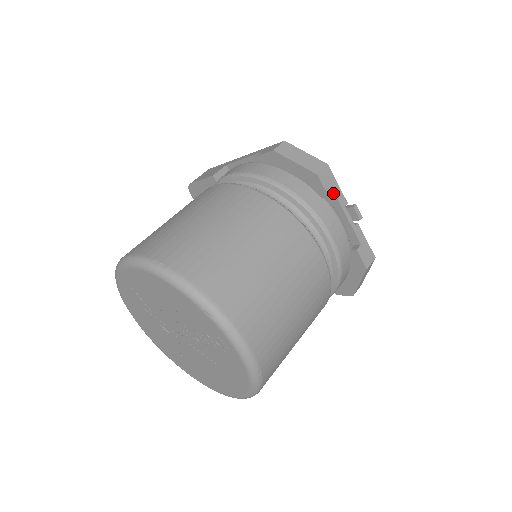
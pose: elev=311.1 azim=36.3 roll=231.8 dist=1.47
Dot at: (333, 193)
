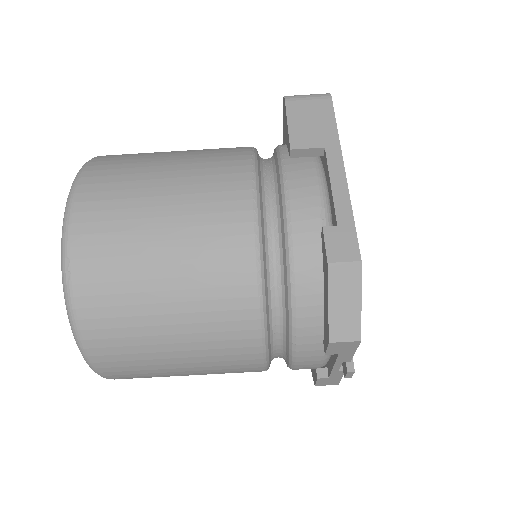
Dot at: (338, 352)
